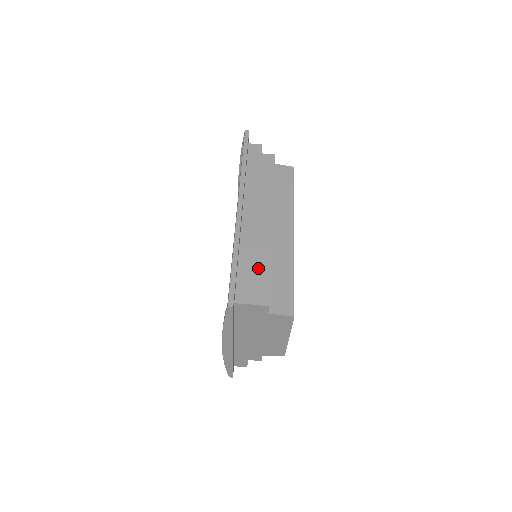
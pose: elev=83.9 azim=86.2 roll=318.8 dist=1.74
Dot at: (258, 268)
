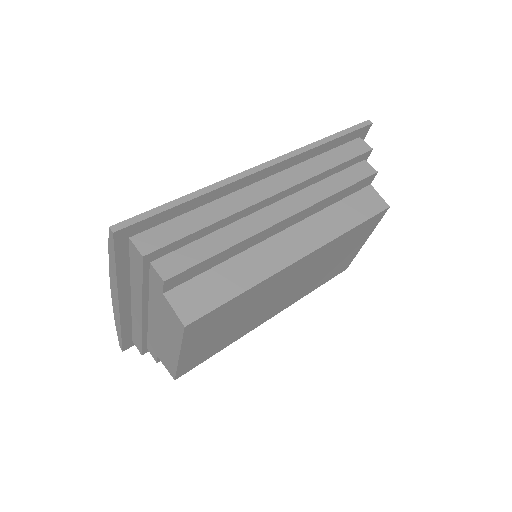
Dot at: (208, 240)
